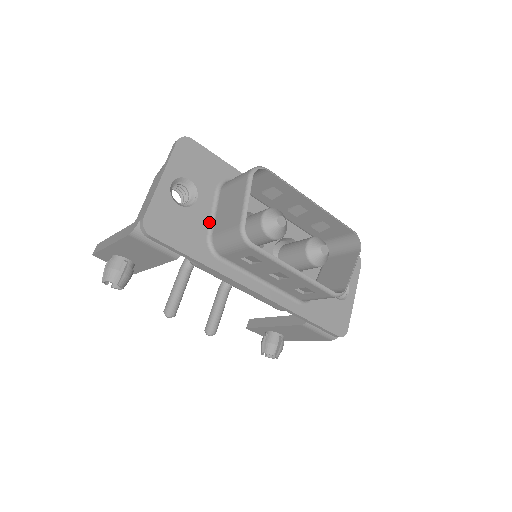
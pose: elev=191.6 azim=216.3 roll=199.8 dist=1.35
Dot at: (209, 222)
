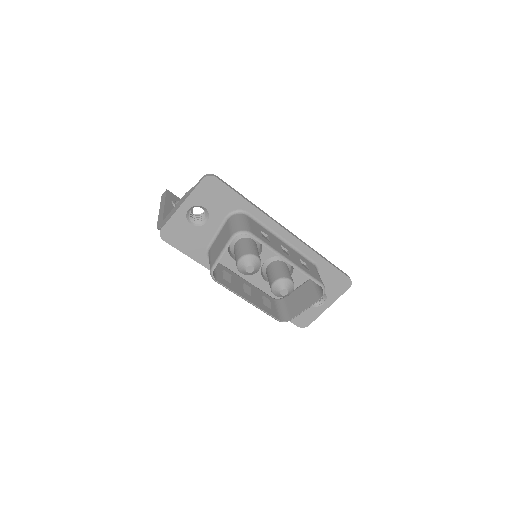
Dot at: (212, 238)
